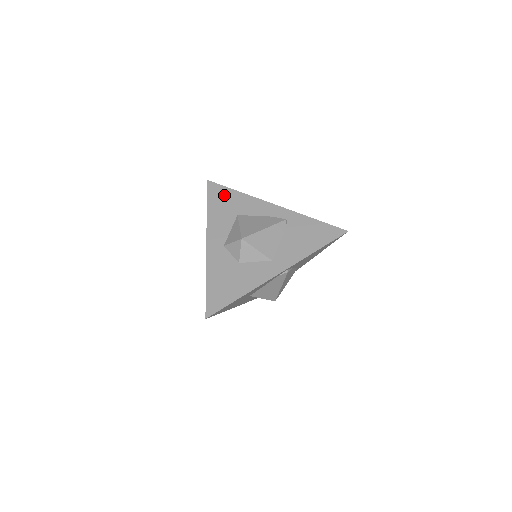
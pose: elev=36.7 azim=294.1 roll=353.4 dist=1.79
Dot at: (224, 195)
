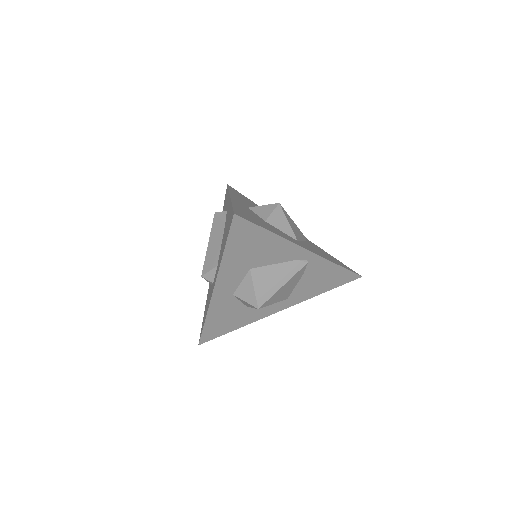
Dot at: (244, 197)
